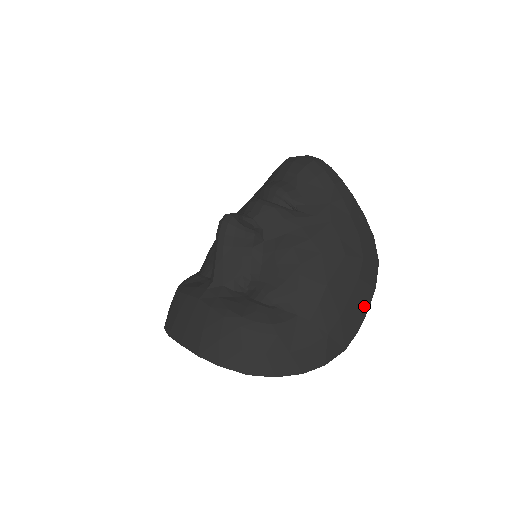
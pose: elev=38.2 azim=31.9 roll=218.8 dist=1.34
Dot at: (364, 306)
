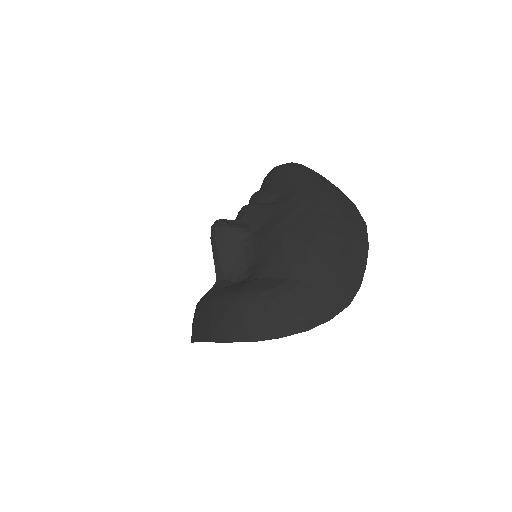
Dot at: (360, 262)
